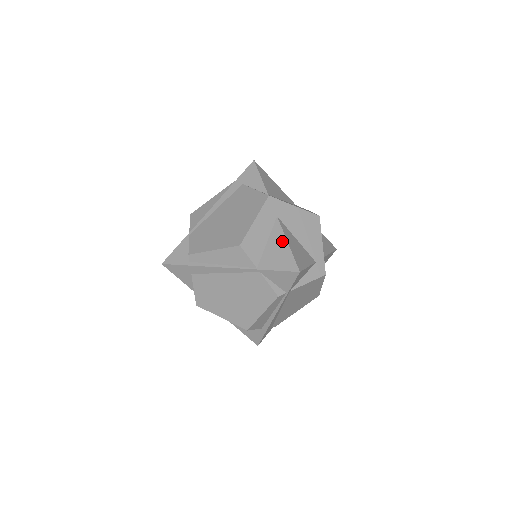
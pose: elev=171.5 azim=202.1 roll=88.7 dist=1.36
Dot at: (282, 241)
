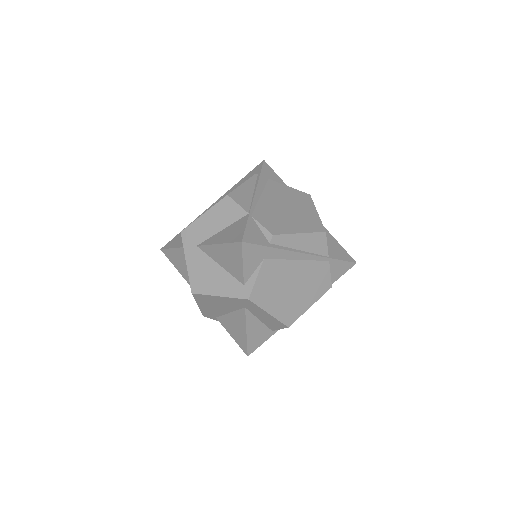
Dot at: (331, 236)
